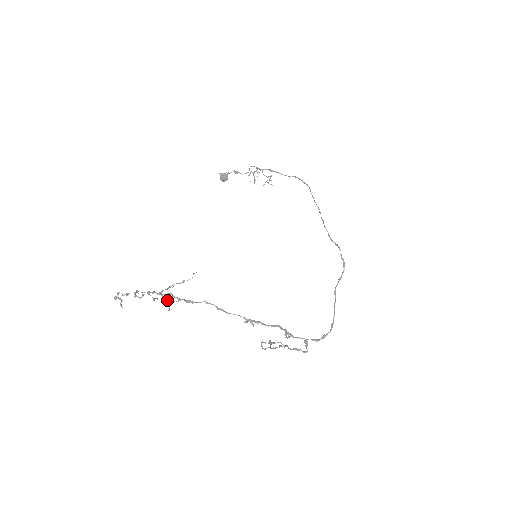
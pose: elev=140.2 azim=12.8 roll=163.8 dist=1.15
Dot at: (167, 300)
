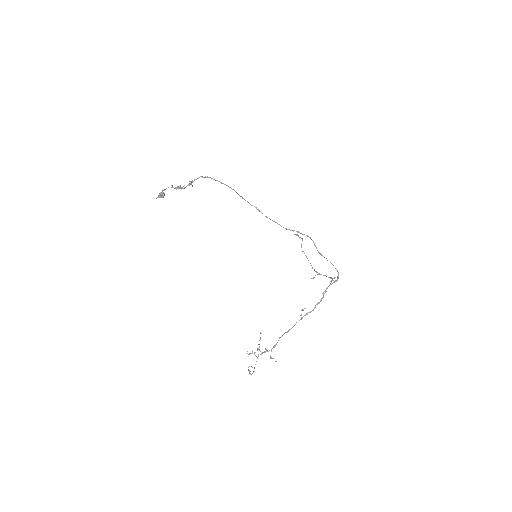
Dot at: (266, 351)
